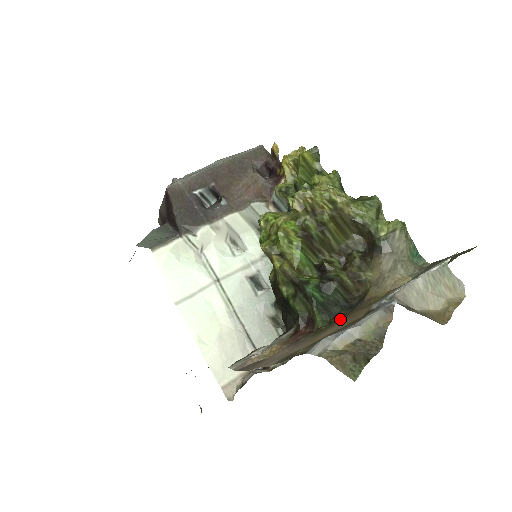
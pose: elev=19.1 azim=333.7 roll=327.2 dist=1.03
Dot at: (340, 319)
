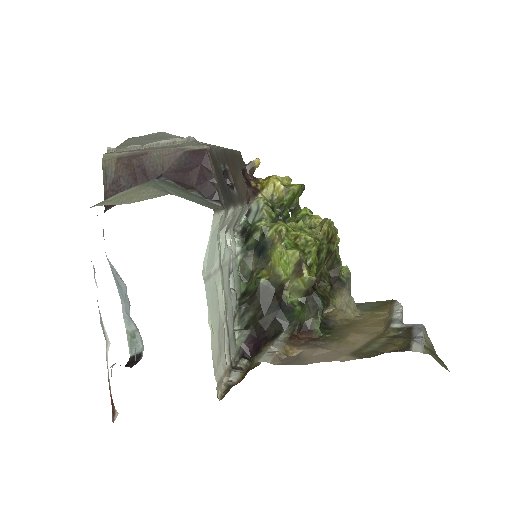
Dot at: (336, 331)
